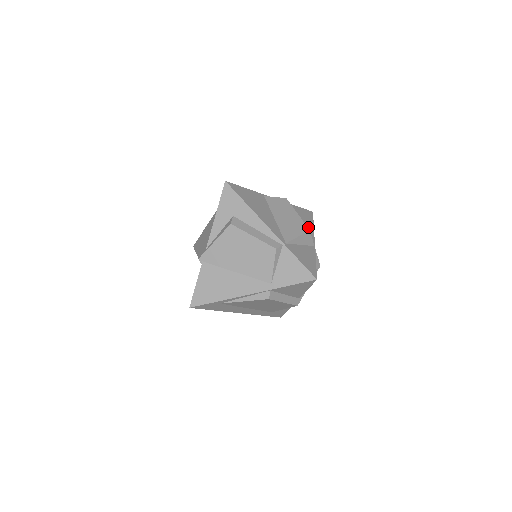
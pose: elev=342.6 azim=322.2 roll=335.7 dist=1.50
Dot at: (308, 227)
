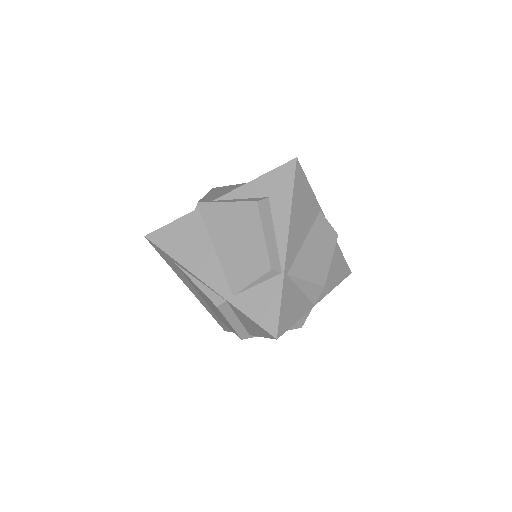
Dot at: (330, 282)
